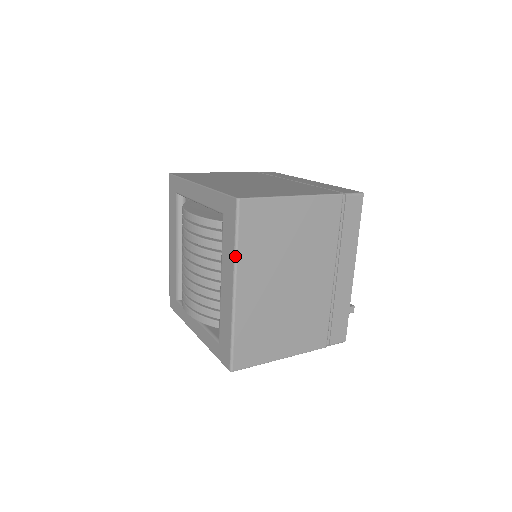
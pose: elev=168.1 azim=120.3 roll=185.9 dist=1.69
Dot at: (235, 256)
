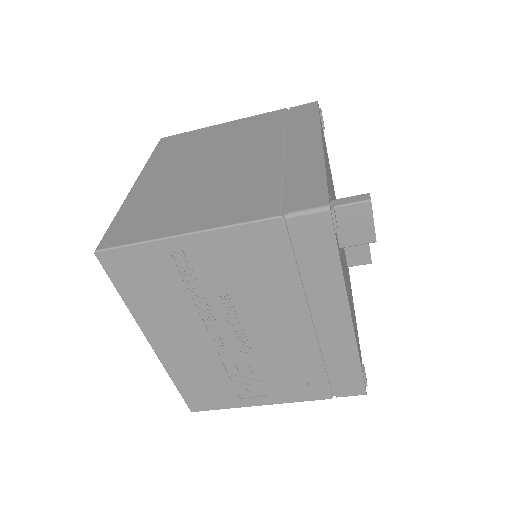
Dot at: (145, 165)
